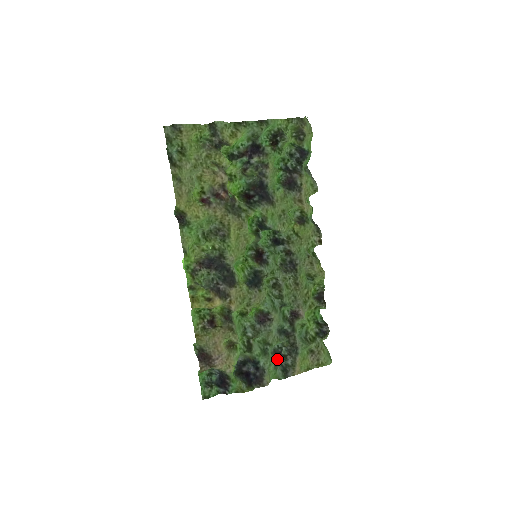
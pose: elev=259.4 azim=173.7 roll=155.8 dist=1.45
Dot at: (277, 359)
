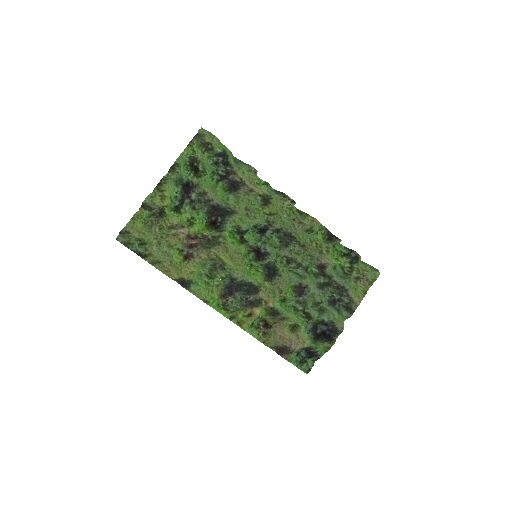
Dot at: (336, 305)
